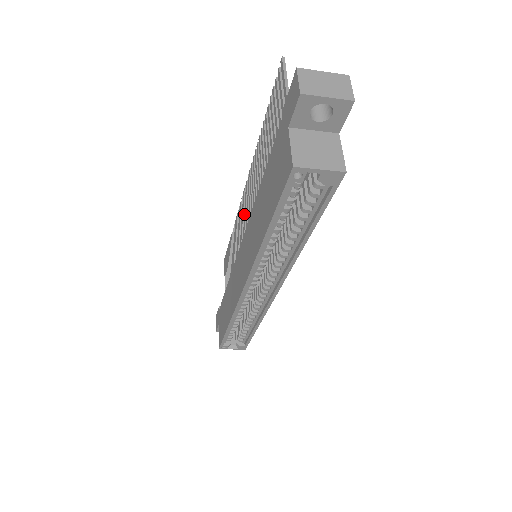
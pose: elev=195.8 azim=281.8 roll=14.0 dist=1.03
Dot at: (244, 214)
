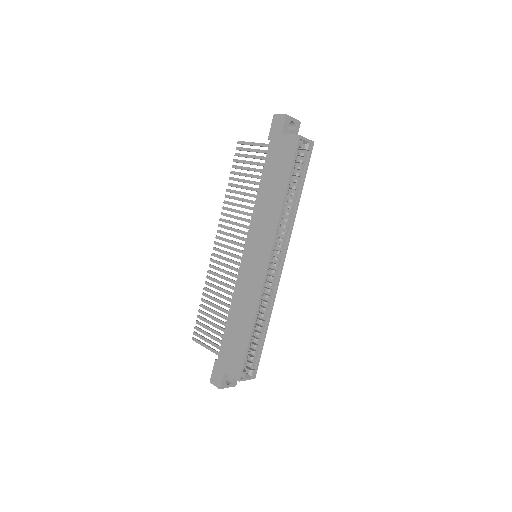
Dot at: (226, 252)
